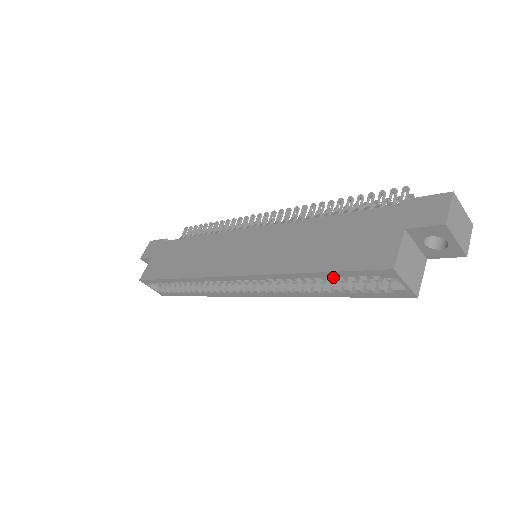
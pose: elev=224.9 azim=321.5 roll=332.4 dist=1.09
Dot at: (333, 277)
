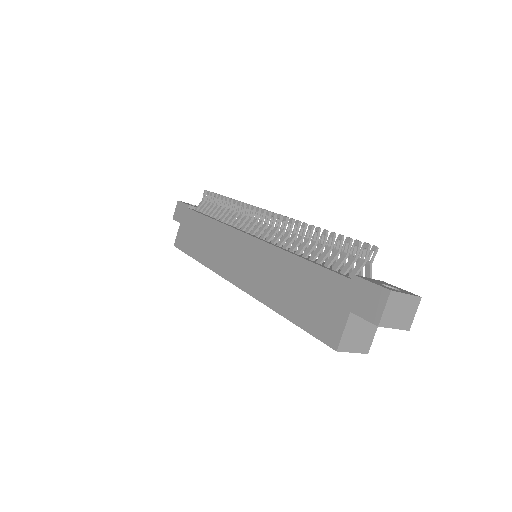
Dot at: occluded
